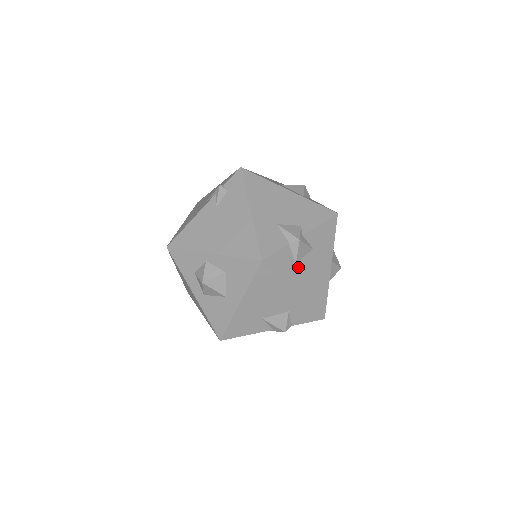
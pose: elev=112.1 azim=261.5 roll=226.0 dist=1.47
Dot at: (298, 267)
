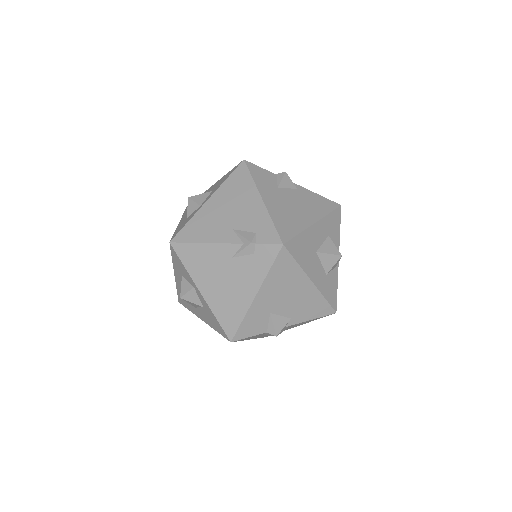
Dot at: occluded
